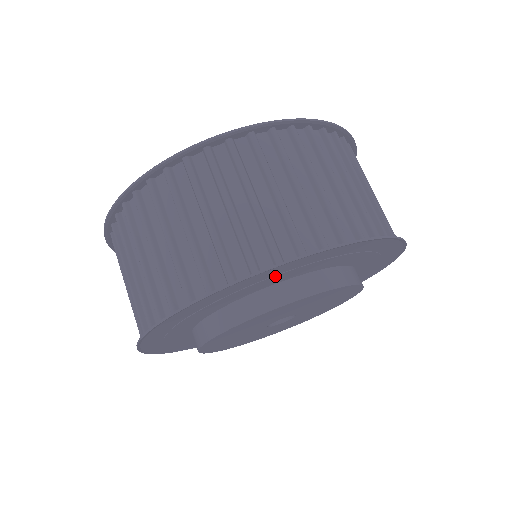
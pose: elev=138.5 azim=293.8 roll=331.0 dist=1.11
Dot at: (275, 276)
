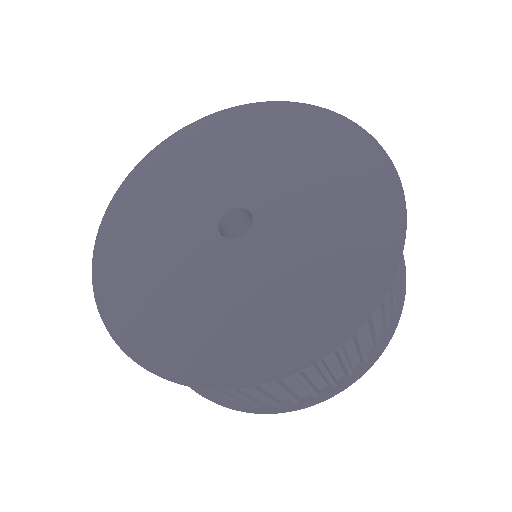
Dot at: occluded
